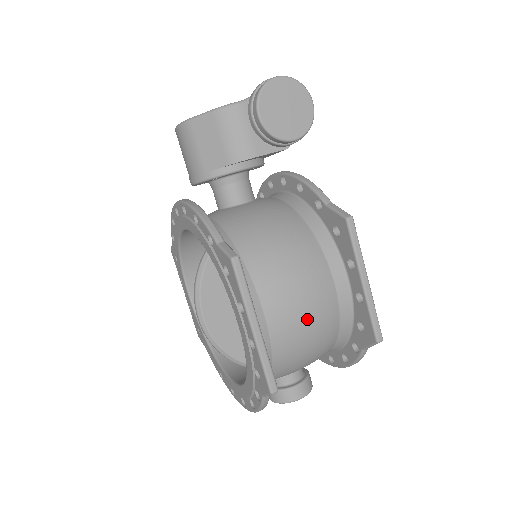
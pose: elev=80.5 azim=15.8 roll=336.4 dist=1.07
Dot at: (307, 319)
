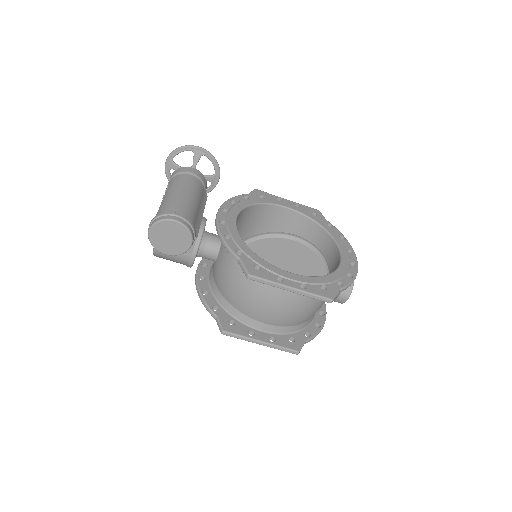
Dot at: (287, 311)
